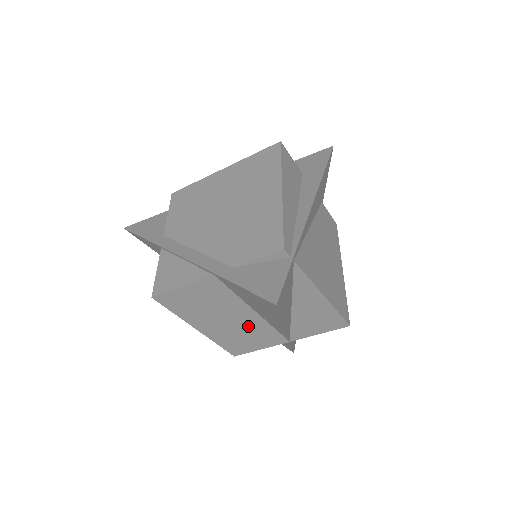
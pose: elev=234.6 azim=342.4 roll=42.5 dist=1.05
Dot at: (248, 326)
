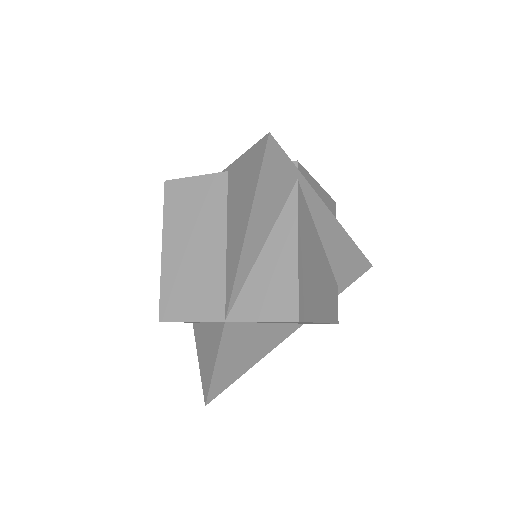
Dot at: (206, 267)
